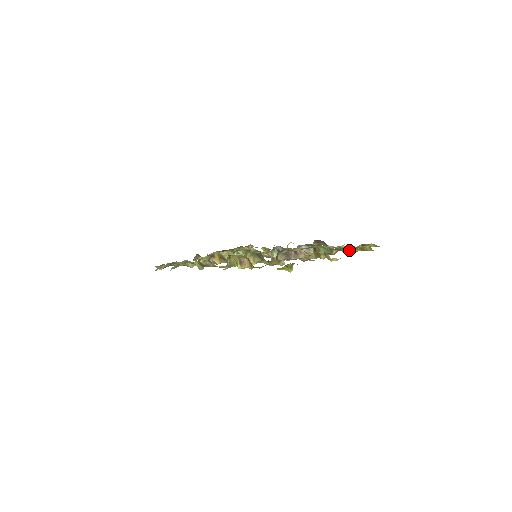
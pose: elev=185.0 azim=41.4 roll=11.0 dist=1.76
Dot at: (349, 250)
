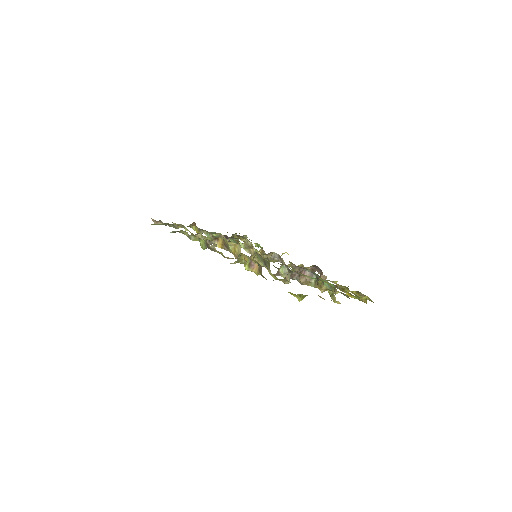
Dot at: (347, 294)
